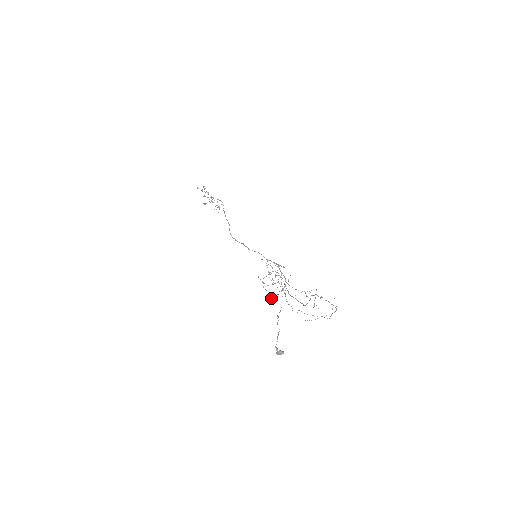
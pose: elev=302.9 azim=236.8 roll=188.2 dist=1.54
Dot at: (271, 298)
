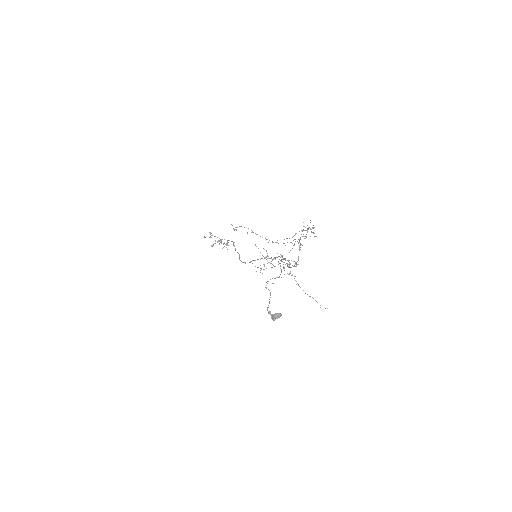
Dot at: occluded
